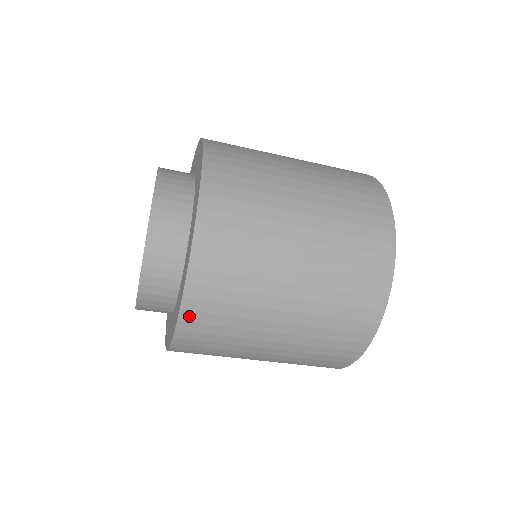
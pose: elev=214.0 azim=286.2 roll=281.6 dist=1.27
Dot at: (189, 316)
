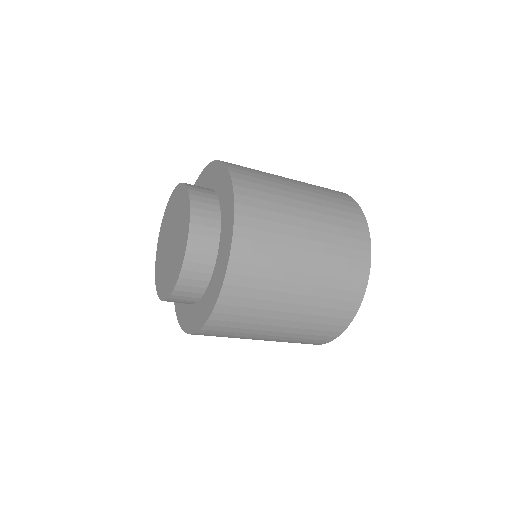
Dot at: (206, 331)
